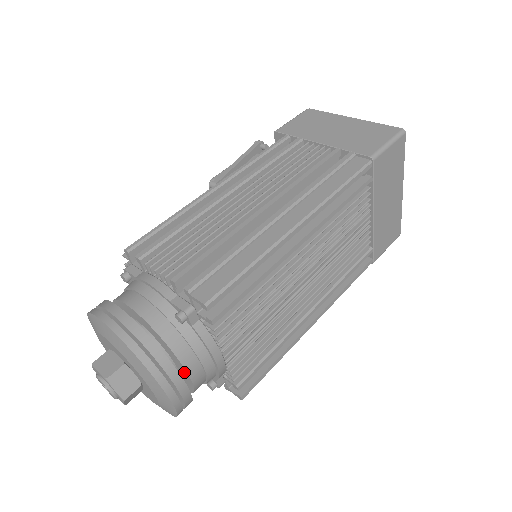
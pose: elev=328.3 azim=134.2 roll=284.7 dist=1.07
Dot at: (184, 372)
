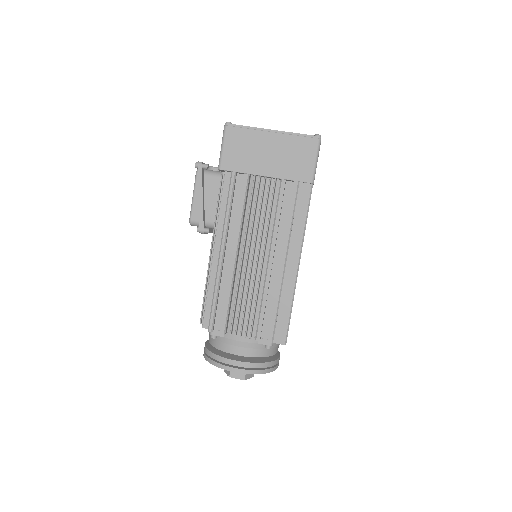
Dot at: occluded
